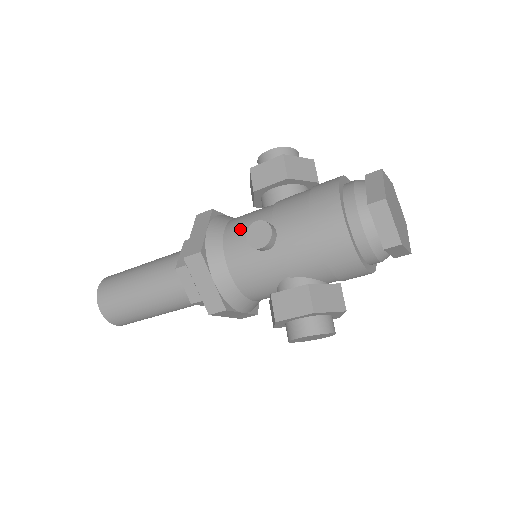
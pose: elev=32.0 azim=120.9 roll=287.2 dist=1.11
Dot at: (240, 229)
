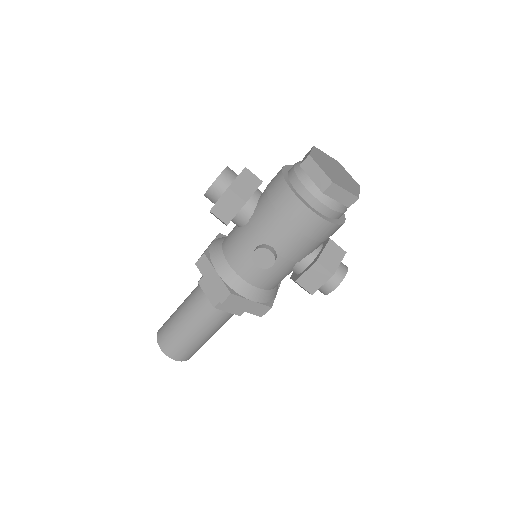
Dot at: (241, 258)
